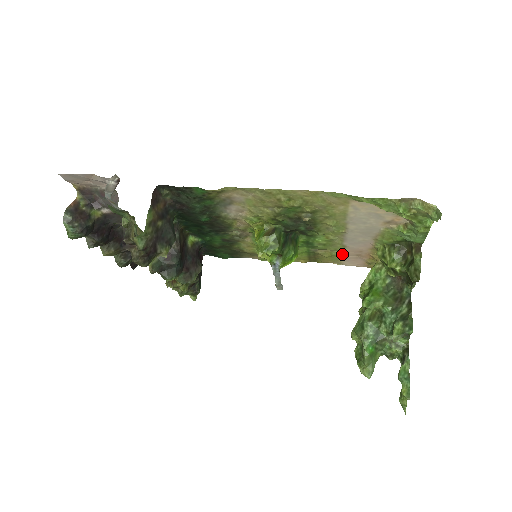
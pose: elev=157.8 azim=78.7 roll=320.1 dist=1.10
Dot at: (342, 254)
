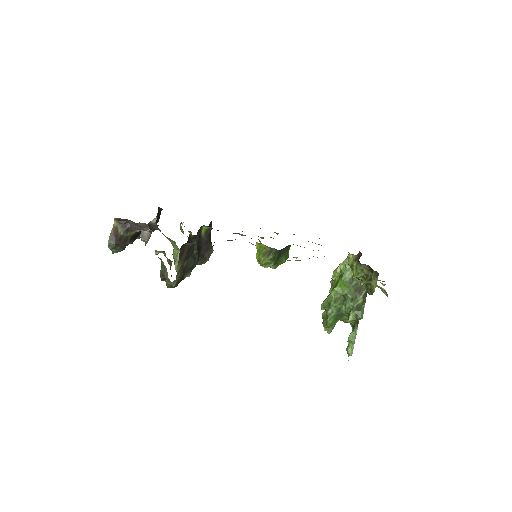
Dot at: occluded
